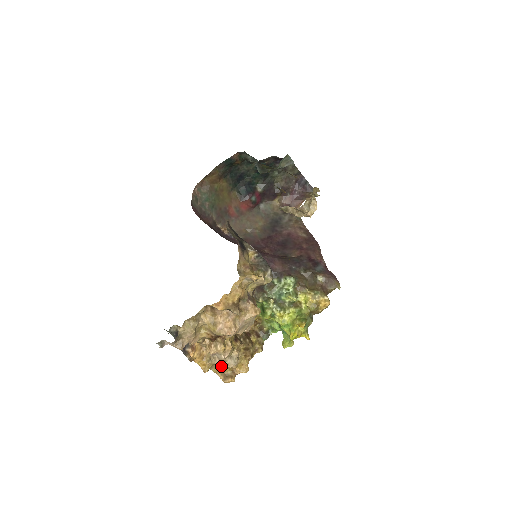
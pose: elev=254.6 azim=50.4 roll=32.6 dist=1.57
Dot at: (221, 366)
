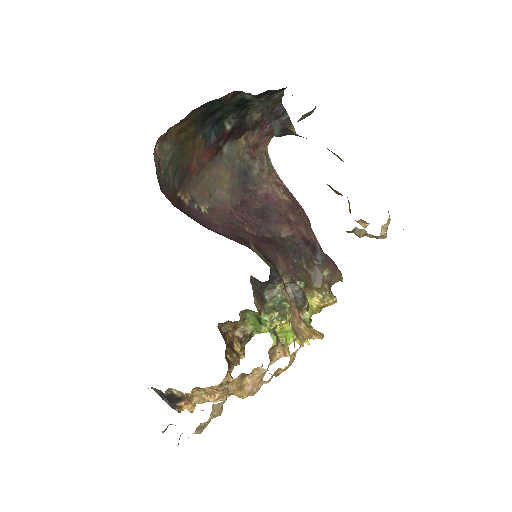
Dot at: occluded
